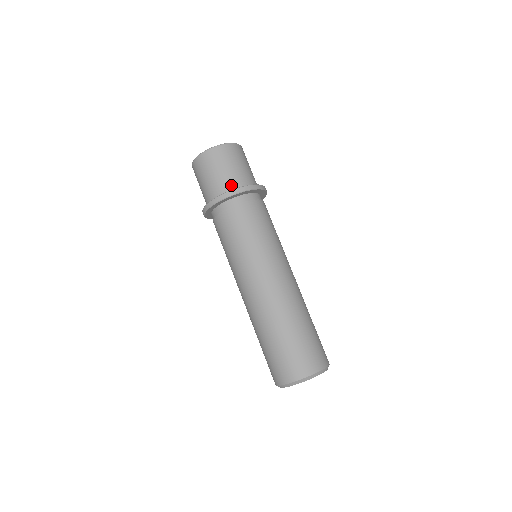
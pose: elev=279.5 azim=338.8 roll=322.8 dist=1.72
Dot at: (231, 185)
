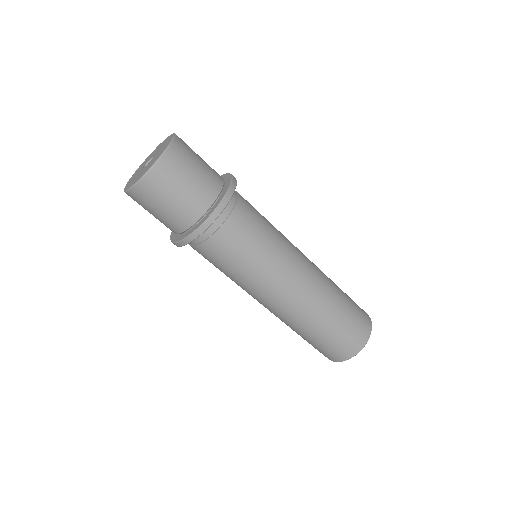
Dot at: (199, 209)
